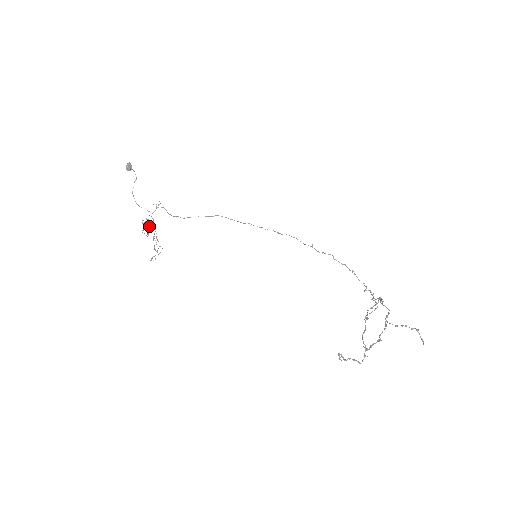
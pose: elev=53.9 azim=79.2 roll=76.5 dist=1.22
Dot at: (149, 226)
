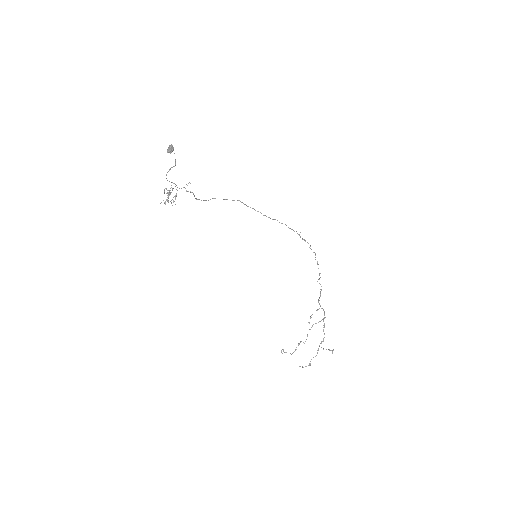
Dot at: occluded
